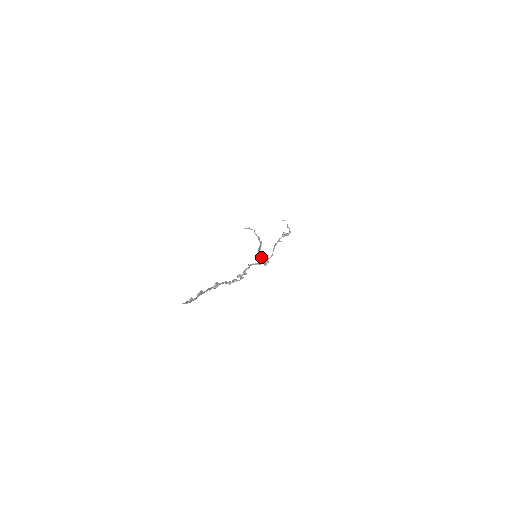
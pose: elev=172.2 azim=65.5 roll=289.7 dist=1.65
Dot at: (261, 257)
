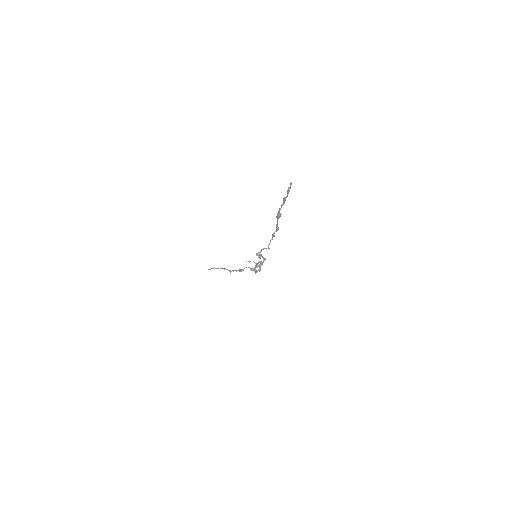
Dot at: occluded
